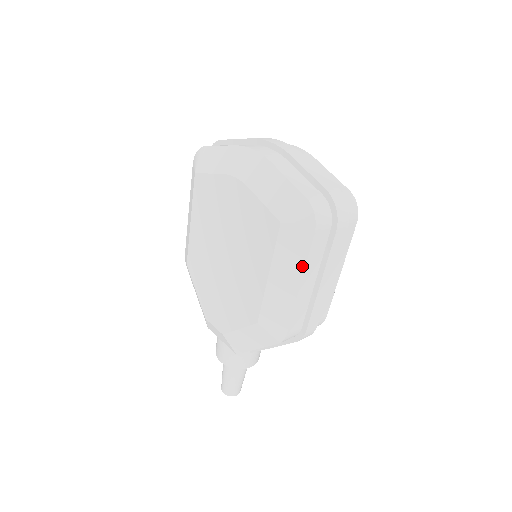
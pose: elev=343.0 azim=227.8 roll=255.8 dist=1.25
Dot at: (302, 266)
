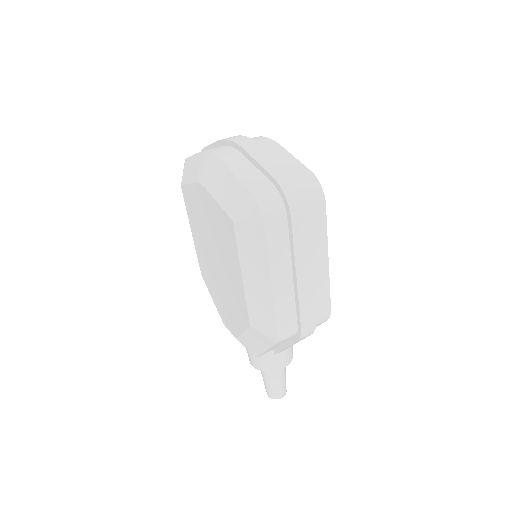
Dot at: (266, 262)
